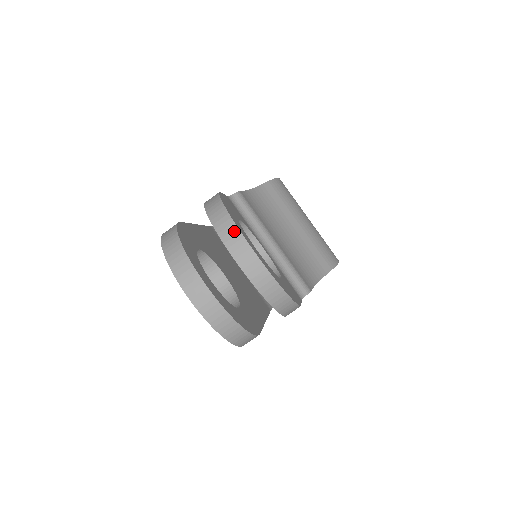
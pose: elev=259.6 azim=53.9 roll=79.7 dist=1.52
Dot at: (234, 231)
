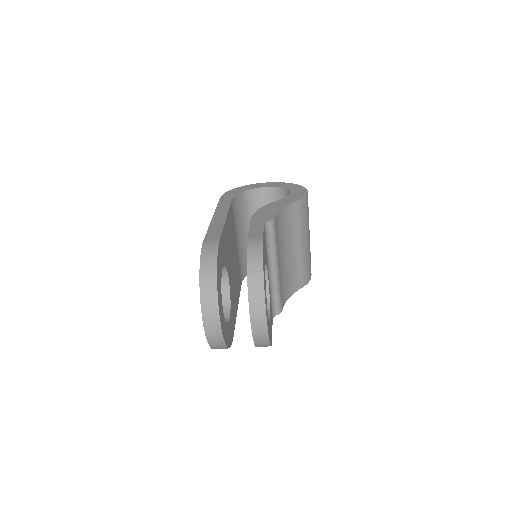
Dot at: (261, 300)
